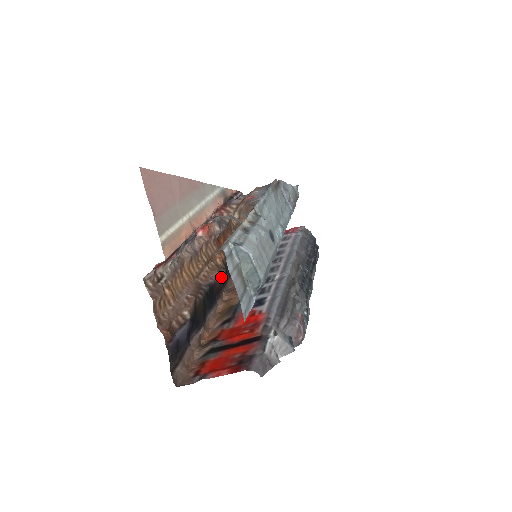
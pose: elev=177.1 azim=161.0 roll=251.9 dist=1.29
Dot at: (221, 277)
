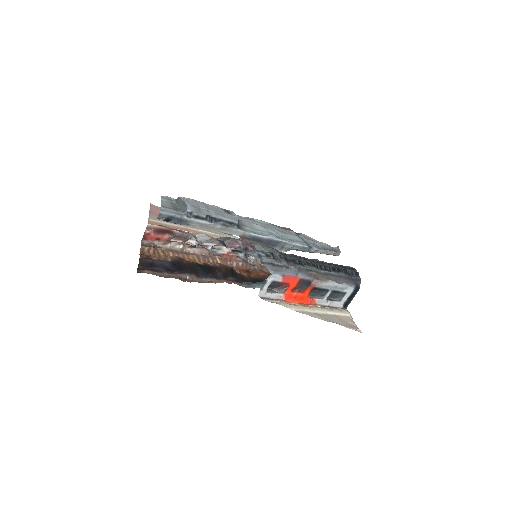
Dot at: (222, 266)
